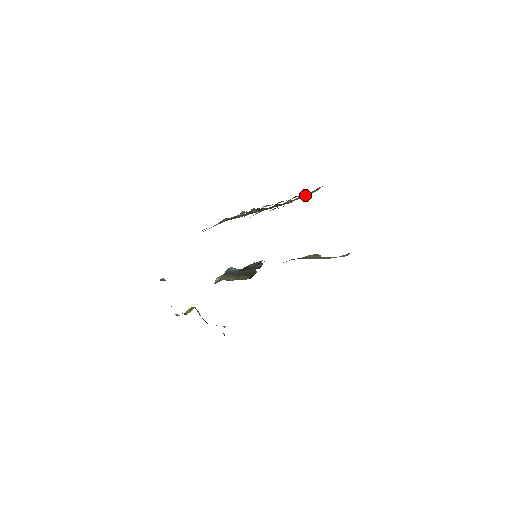
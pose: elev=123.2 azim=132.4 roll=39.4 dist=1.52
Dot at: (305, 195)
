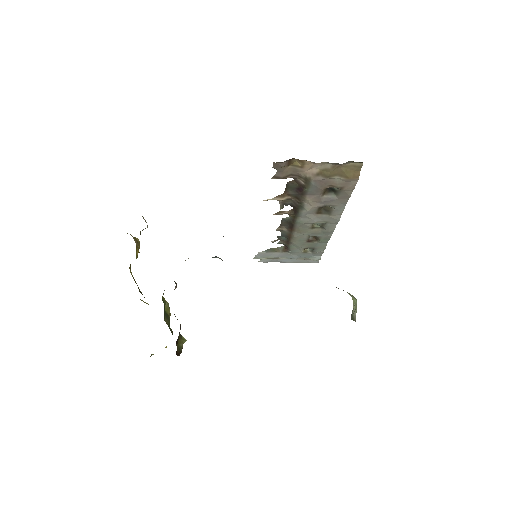
Dot at: (331, 171)
